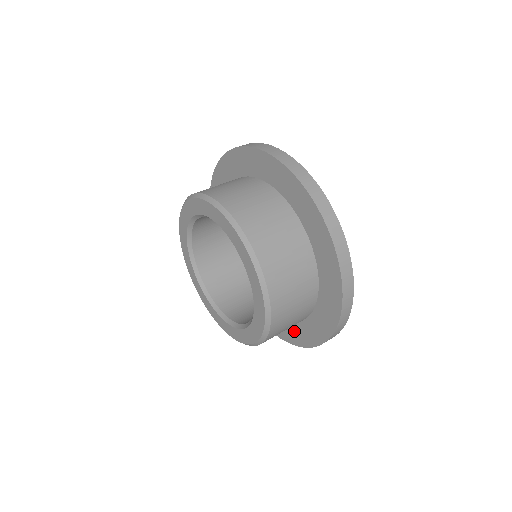
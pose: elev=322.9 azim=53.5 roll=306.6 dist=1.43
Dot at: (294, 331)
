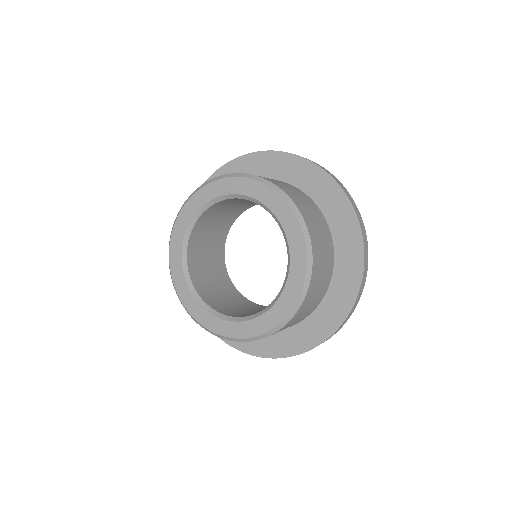
Dot at: (285, 339)
